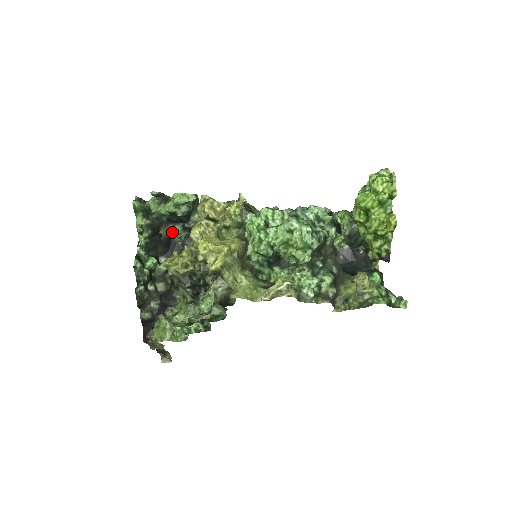
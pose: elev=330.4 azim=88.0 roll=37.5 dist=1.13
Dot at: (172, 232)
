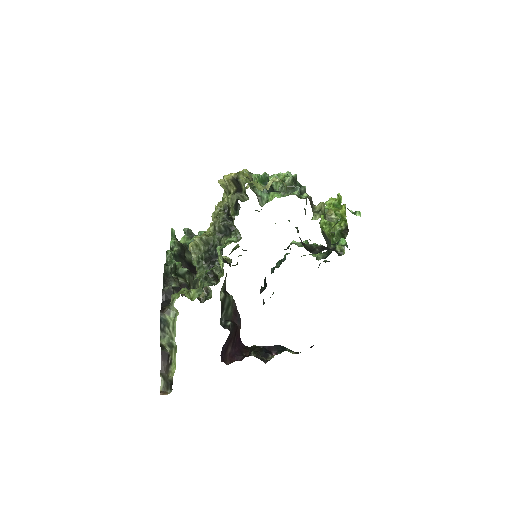
Dot at: (193, 260)
